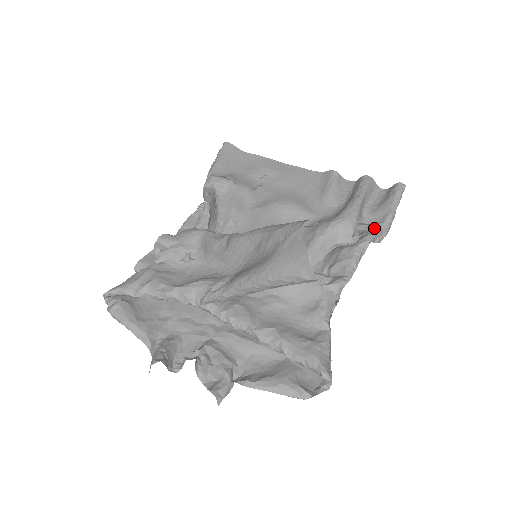
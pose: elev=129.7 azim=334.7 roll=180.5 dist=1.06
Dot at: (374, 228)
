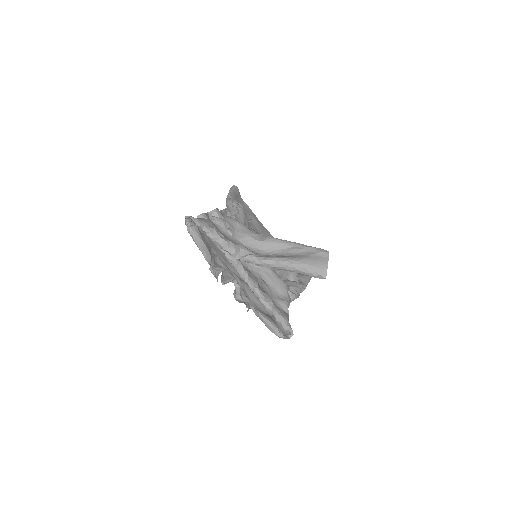
Dot at: occluded
